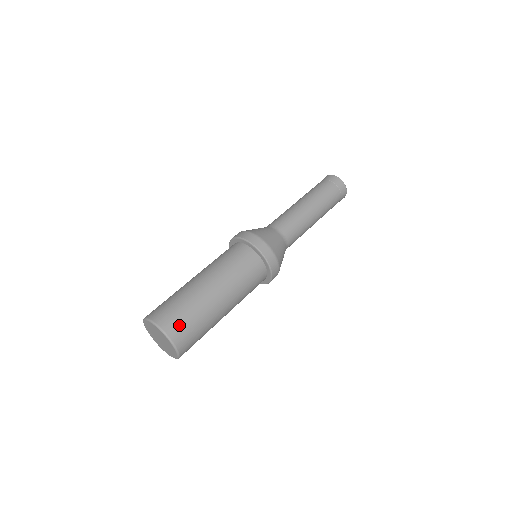
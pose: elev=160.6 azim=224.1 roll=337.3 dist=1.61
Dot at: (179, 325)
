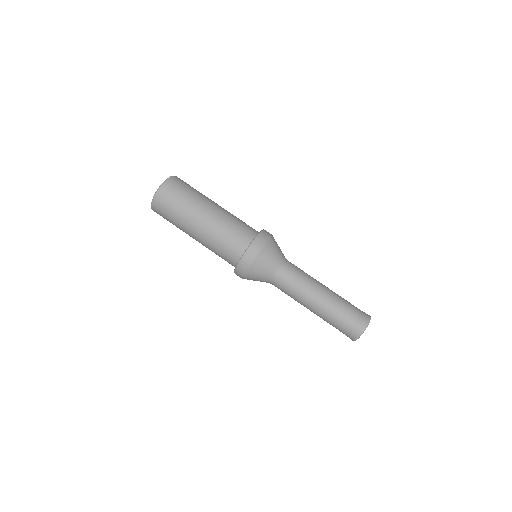
Dot at: (182, 182)
